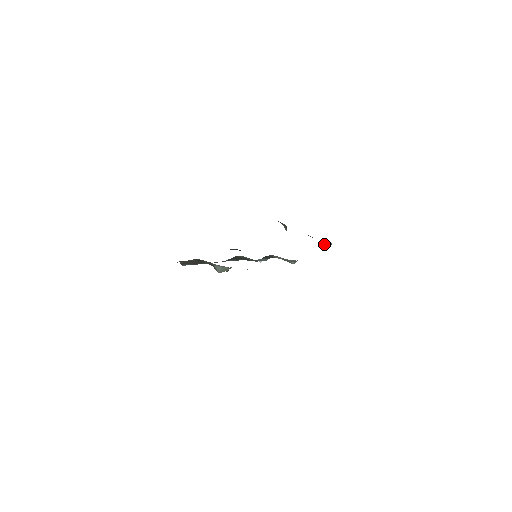
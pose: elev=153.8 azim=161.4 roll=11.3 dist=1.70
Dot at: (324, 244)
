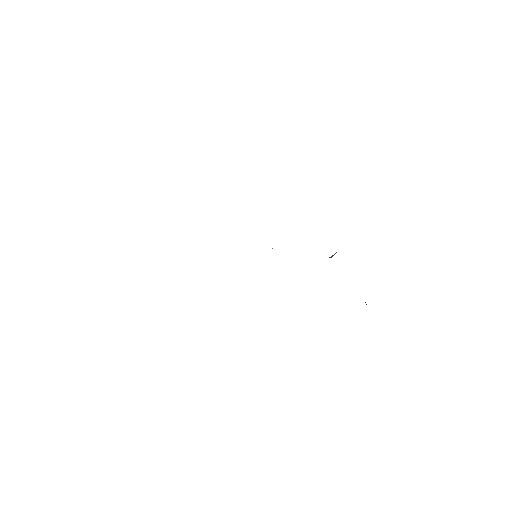
Dot at: occluded
